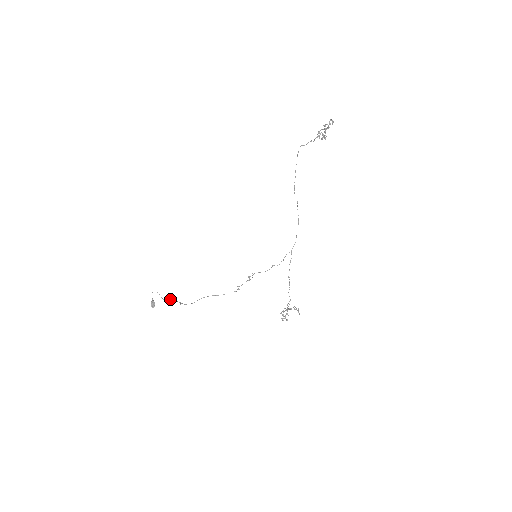
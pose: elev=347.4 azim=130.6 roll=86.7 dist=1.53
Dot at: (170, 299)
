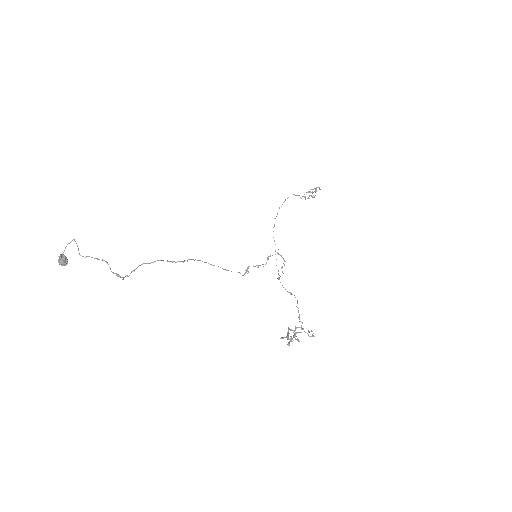
Dot at: occluded
